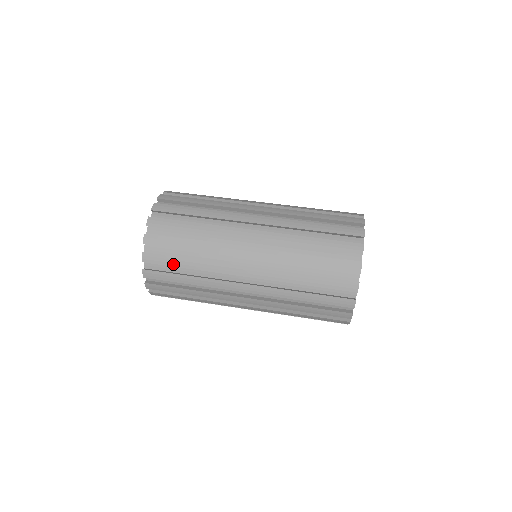
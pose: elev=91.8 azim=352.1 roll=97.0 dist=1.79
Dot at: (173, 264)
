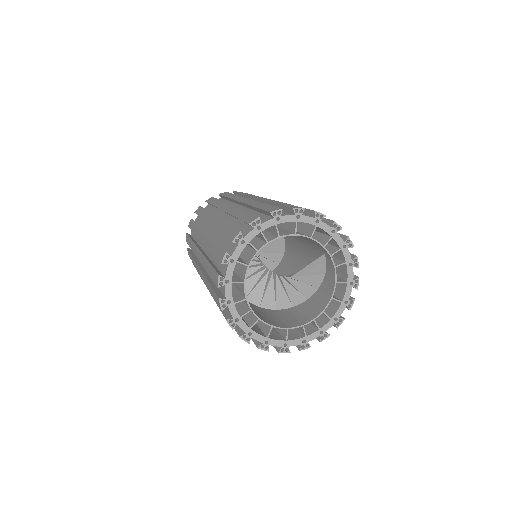
Dot at: occluded
